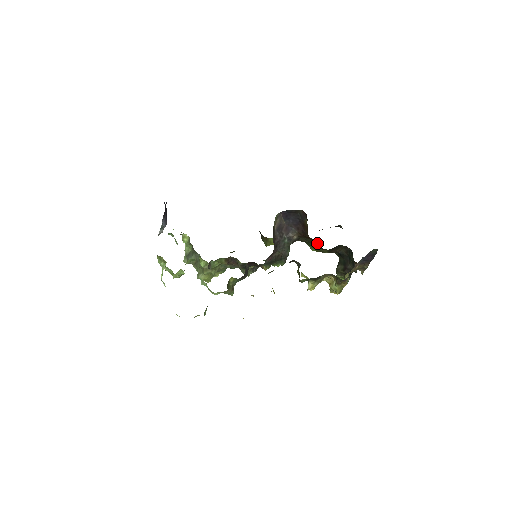
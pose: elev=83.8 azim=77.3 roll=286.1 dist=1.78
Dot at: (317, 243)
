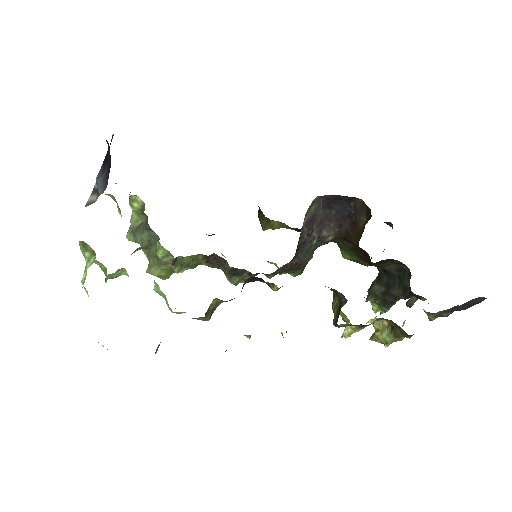
Dot at: (362, 252)
